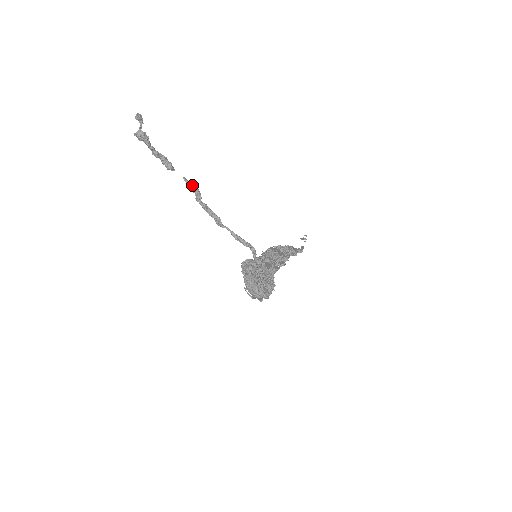
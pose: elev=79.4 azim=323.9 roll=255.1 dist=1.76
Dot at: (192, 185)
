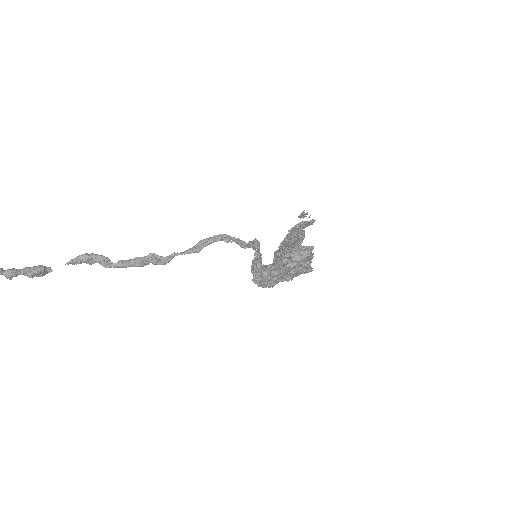
Dot at: (80, 256)
